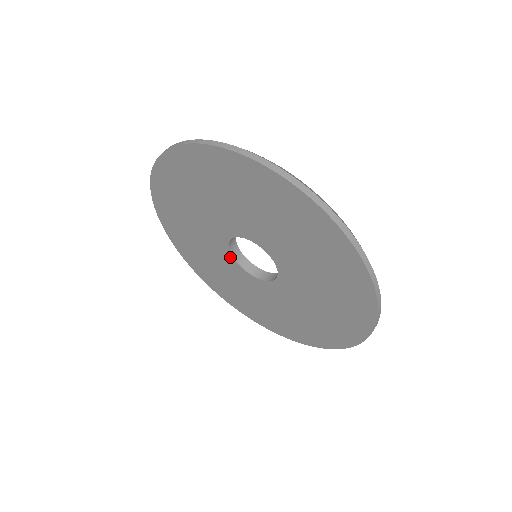
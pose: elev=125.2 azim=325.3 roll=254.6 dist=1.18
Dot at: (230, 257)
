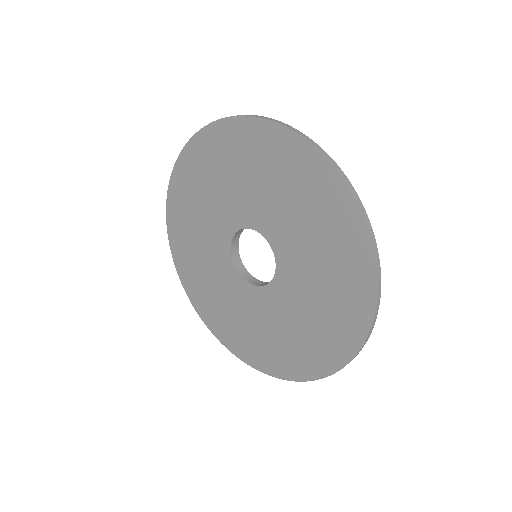
Dot at: (227, 244)
